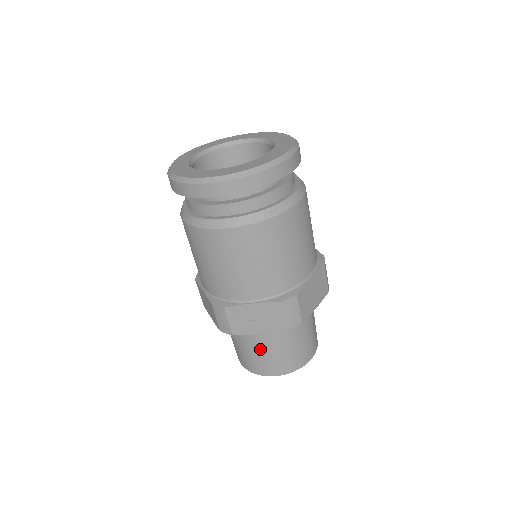
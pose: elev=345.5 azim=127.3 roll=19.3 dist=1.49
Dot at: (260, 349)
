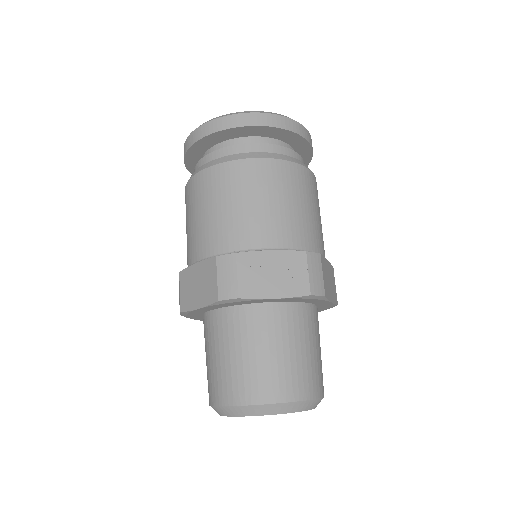
Dot at: (264, 347)
